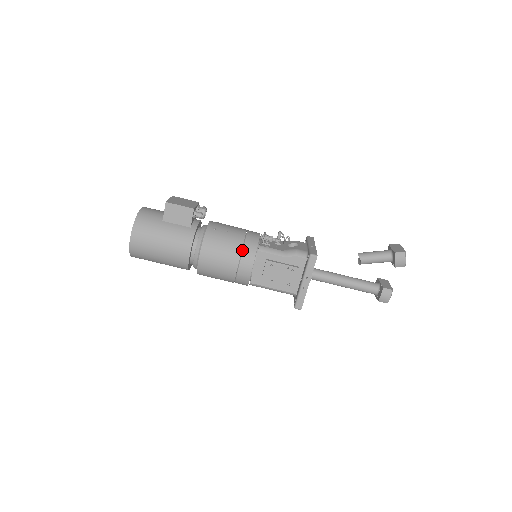
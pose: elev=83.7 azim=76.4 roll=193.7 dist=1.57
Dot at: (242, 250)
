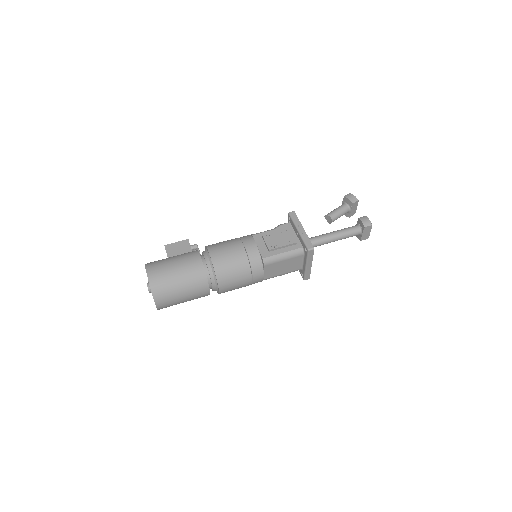
Dot at: (240, 239)
